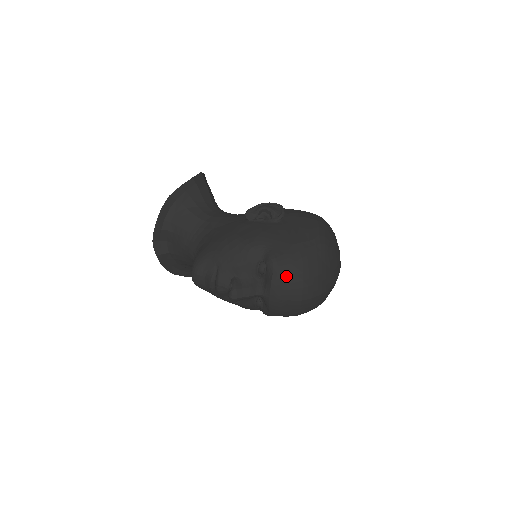
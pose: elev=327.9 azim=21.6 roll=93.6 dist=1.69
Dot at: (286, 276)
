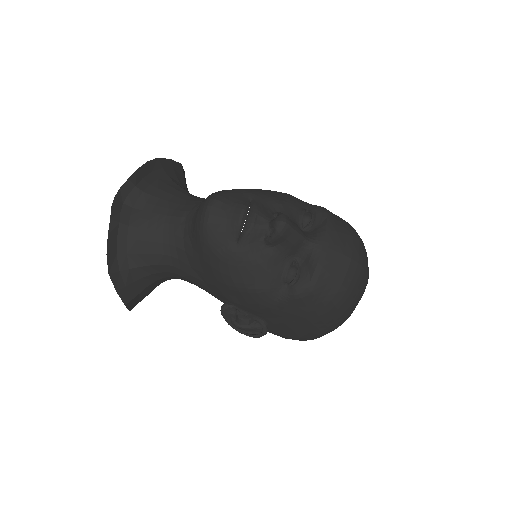
Dot at: (342, 226)
